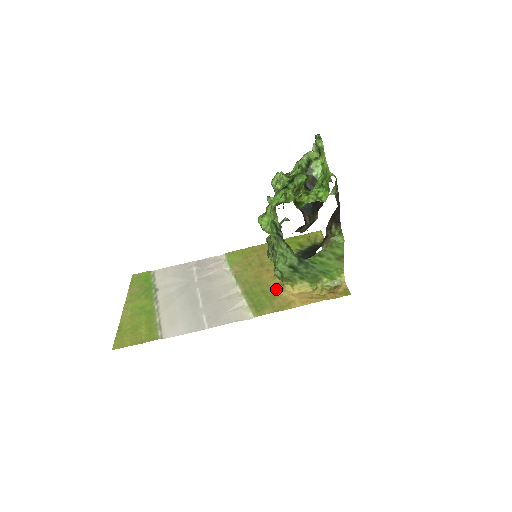
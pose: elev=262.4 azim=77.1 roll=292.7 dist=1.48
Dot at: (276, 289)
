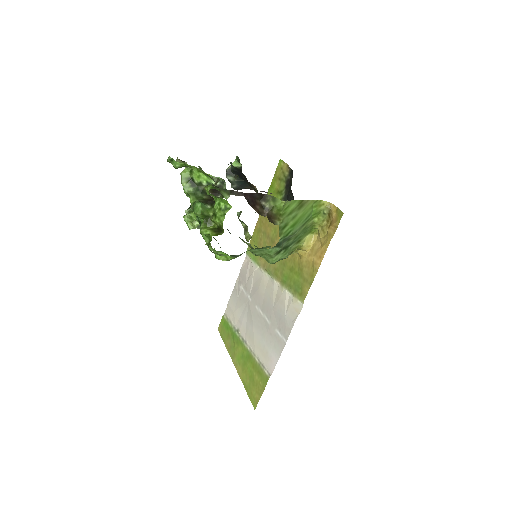
Dot at: (296, 259)
